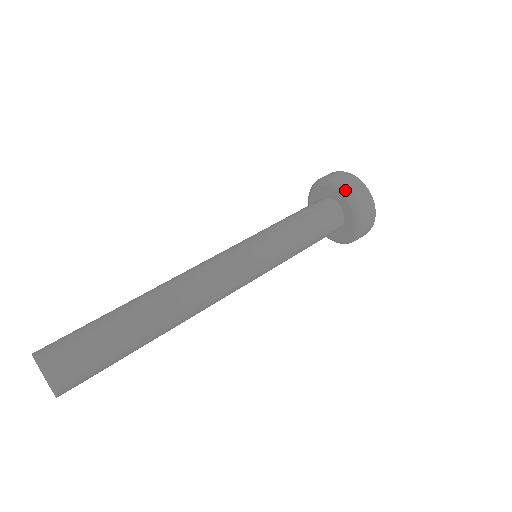
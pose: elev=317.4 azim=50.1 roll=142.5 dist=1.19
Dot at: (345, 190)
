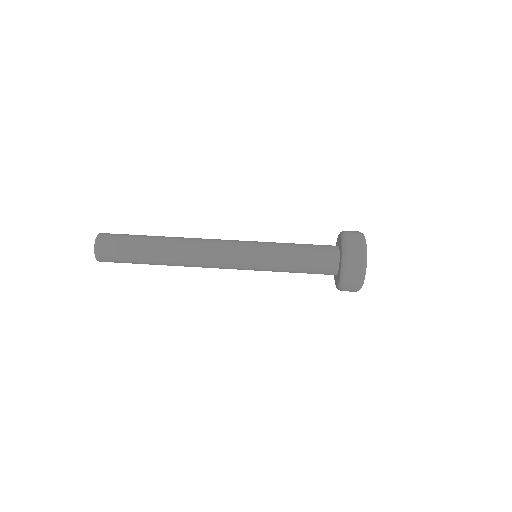
Dot at: (344, 255)
